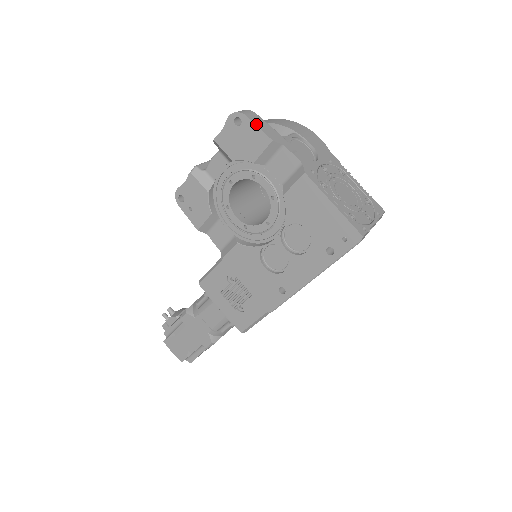
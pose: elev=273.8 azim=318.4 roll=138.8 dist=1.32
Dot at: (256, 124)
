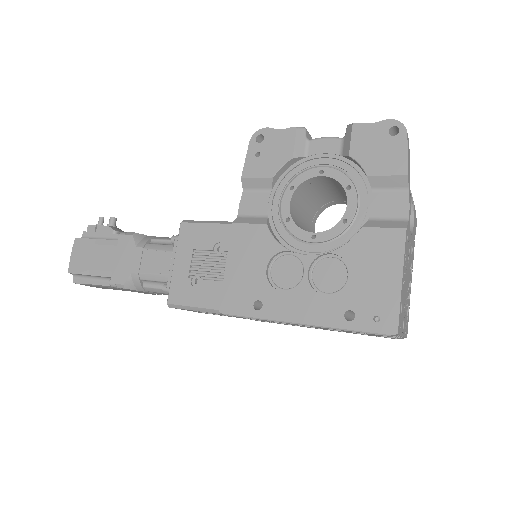
Dot at: (408, 149)
